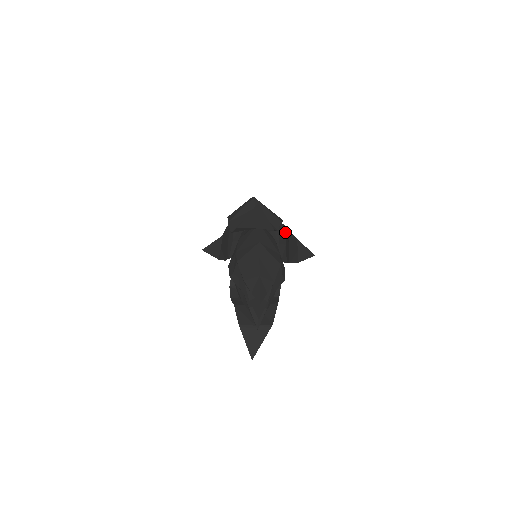
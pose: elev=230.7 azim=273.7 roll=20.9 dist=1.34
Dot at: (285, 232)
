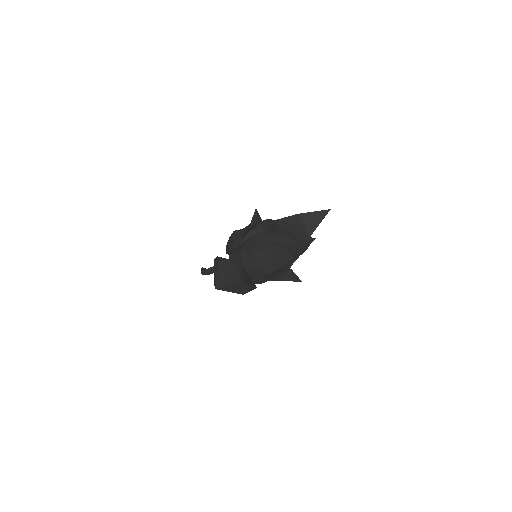
Dot at: occluded
